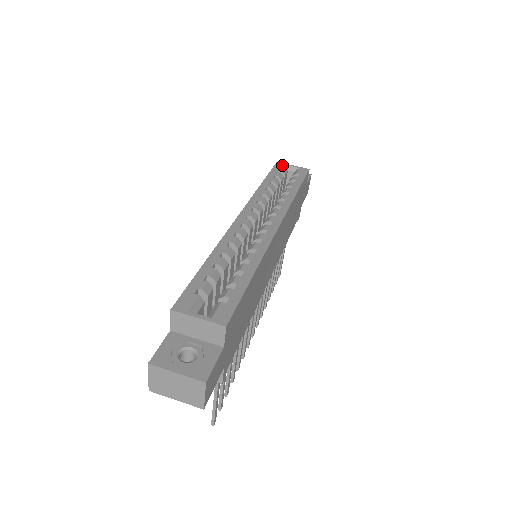
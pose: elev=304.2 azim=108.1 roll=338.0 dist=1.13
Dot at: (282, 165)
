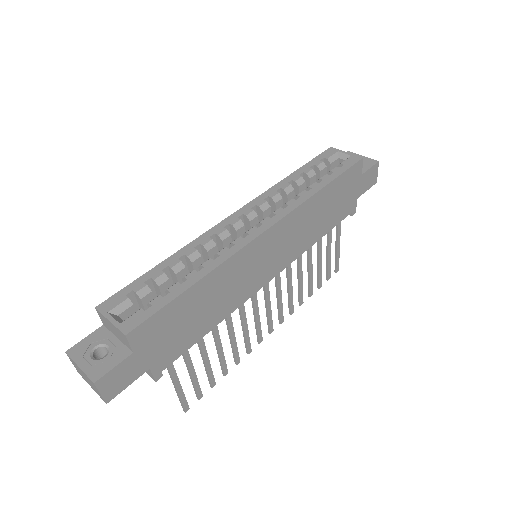
Dot at: (333, 151)
